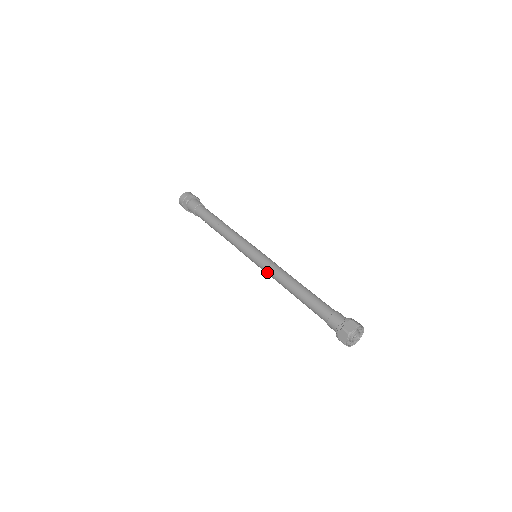
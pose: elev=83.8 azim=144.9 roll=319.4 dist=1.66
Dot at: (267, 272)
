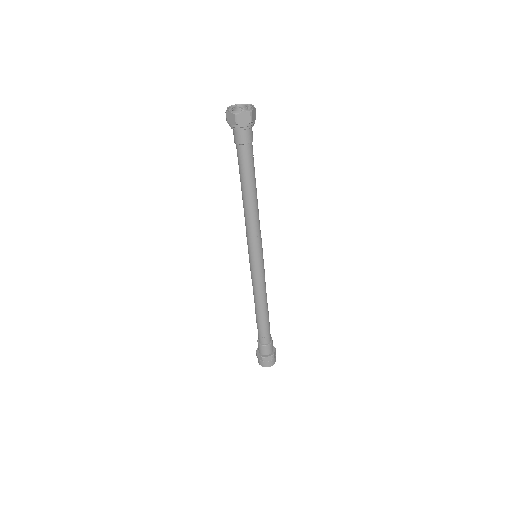
Dot at: (246, 233)
